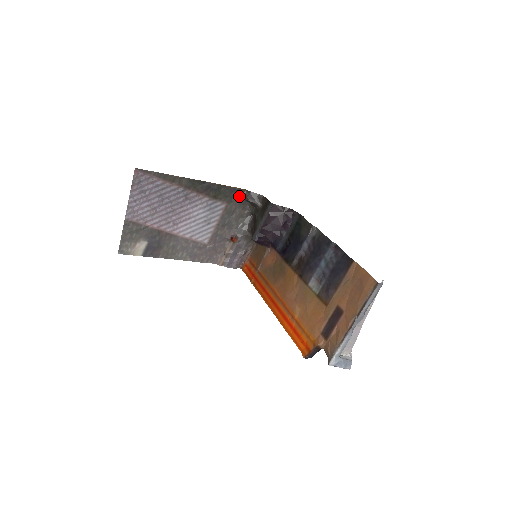
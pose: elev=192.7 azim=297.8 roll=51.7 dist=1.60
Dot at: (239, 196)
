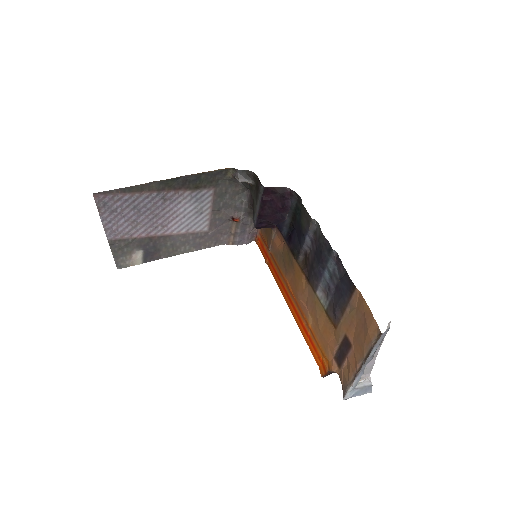
Dot at: (226, 176)
